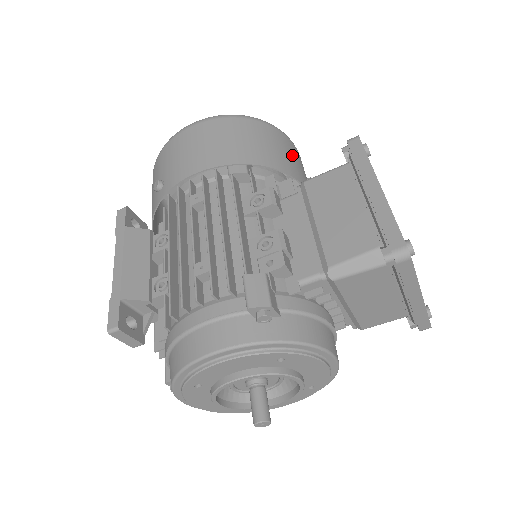
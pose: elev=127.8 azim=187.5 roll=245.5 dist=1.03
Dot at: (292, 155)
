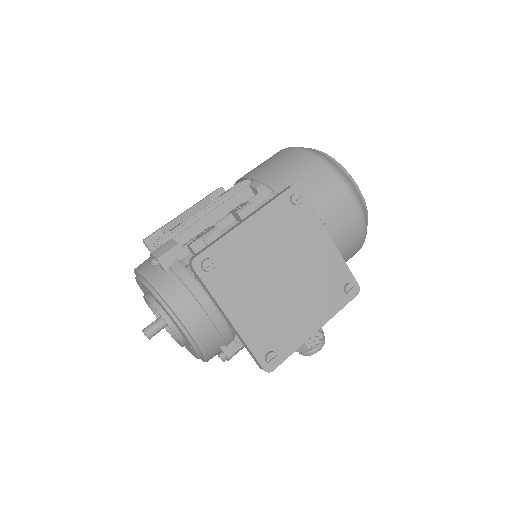
Dot at: (322, 195)
